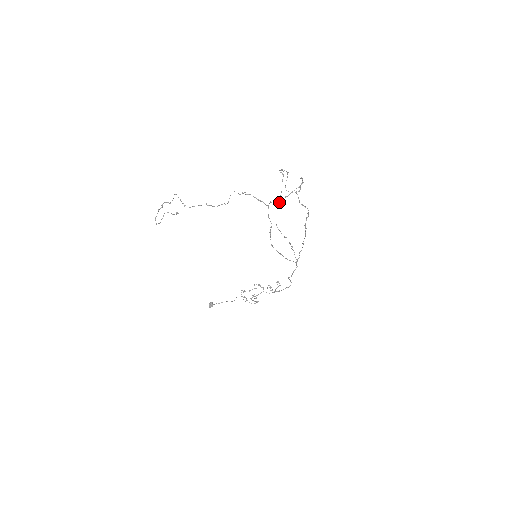
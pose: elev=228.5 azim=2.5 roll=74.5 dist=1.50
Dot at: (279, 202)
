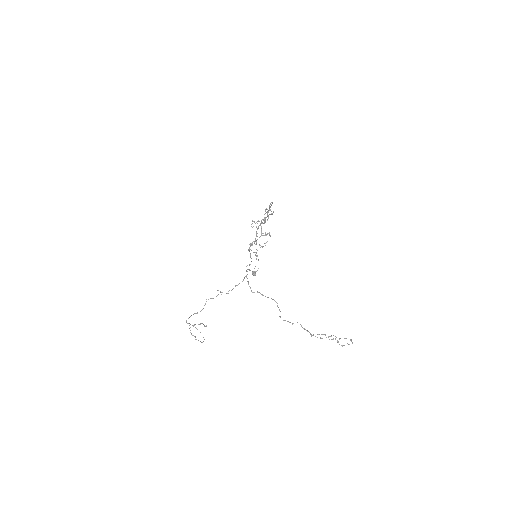
Dot at: occluded
